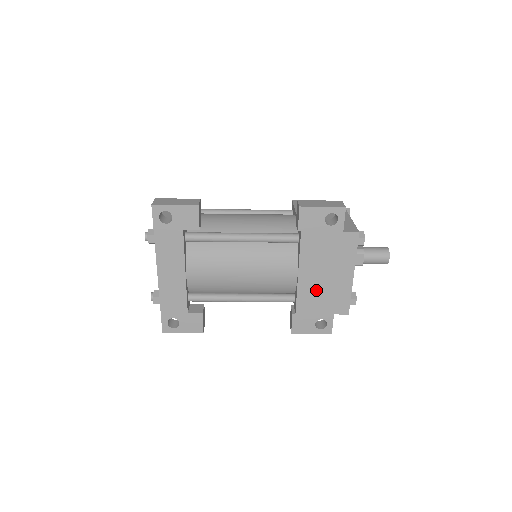
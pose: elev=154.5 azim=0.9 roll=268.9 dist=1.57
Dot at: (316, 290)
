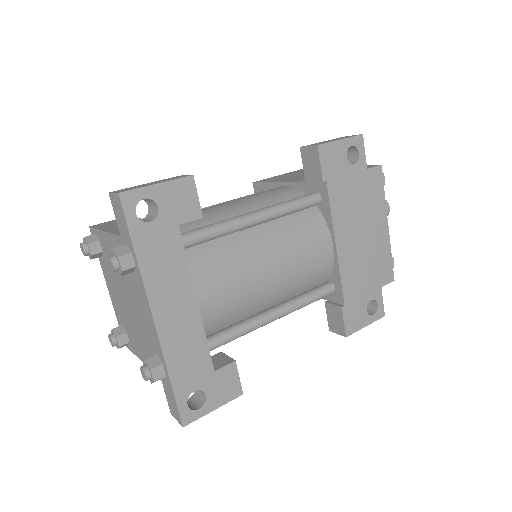
Dot at: (358, 261)
